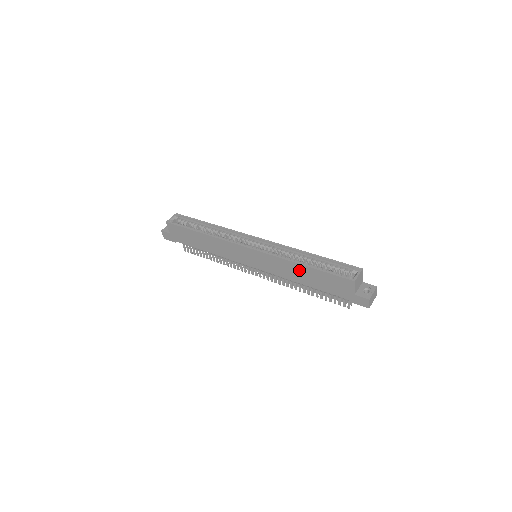
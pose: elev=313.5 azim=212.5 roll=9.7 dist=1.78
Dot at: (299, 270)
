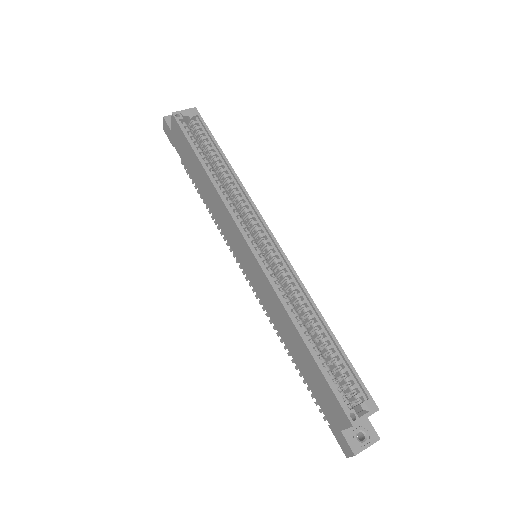
Dot at: (293, 334)
